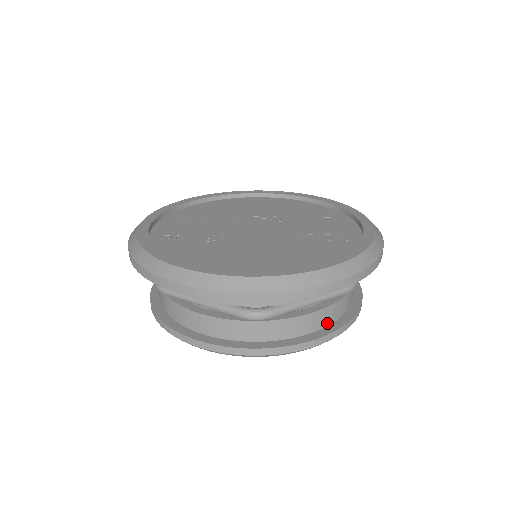
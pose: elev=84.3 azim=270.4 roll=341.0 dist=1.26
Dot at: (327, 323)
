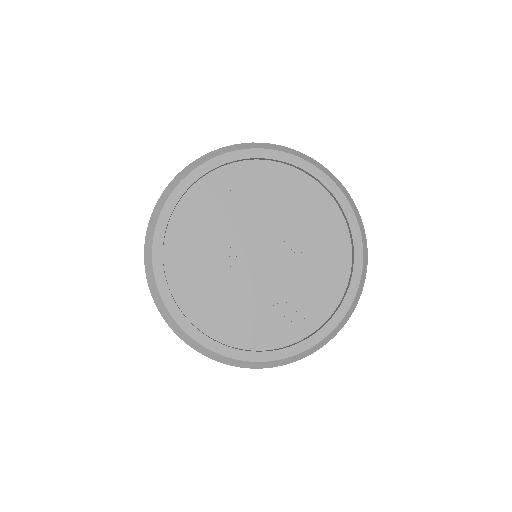
Dot at: occluded
